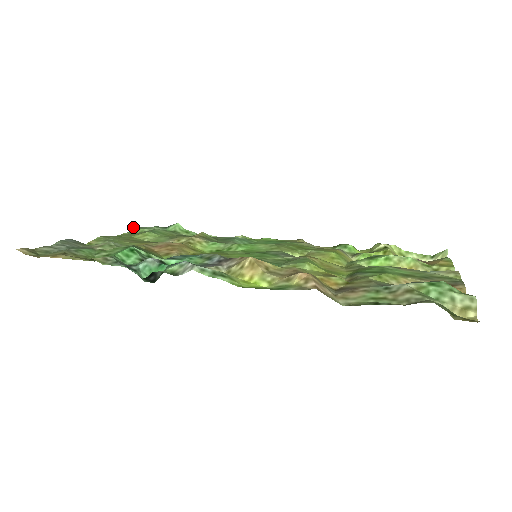
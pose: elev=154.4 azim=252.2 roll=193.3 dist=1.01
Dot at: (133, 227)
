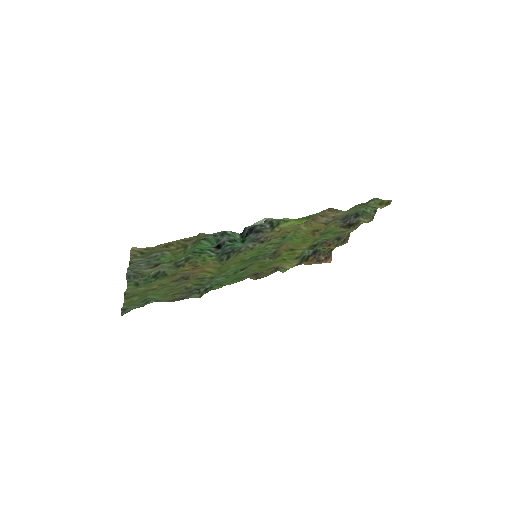
Dot at: occluded
